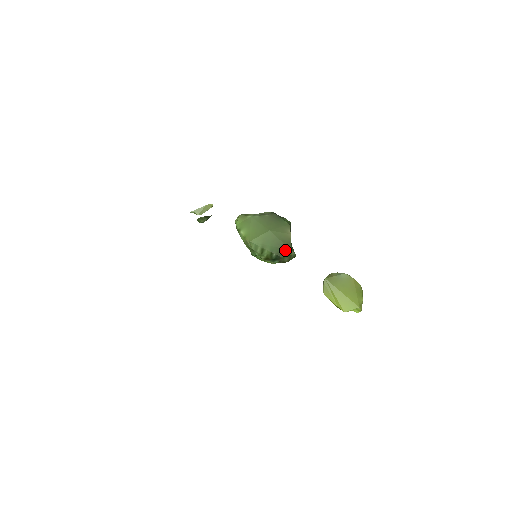
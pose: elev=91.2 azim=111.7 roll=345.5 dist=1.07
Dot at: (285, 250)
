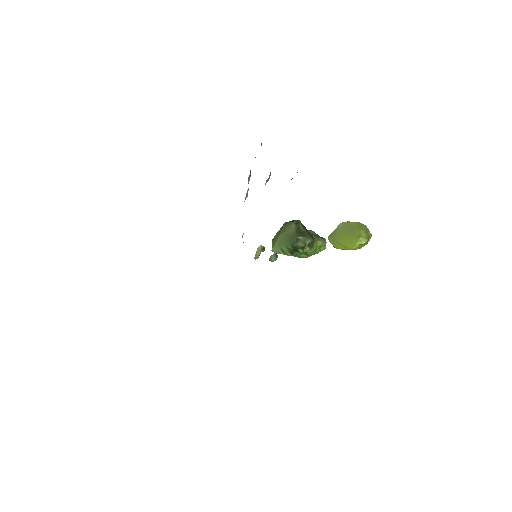
Dot at: (294, 239)
